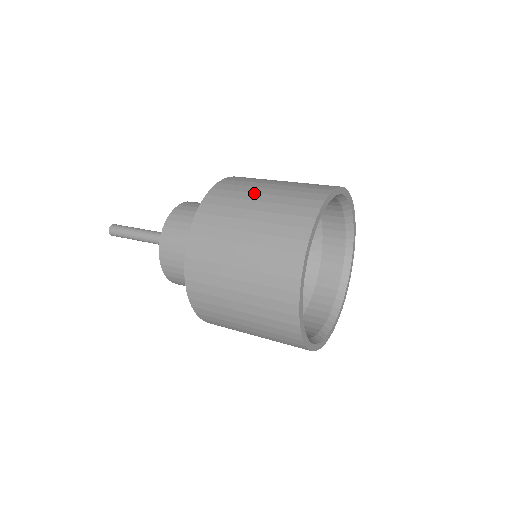
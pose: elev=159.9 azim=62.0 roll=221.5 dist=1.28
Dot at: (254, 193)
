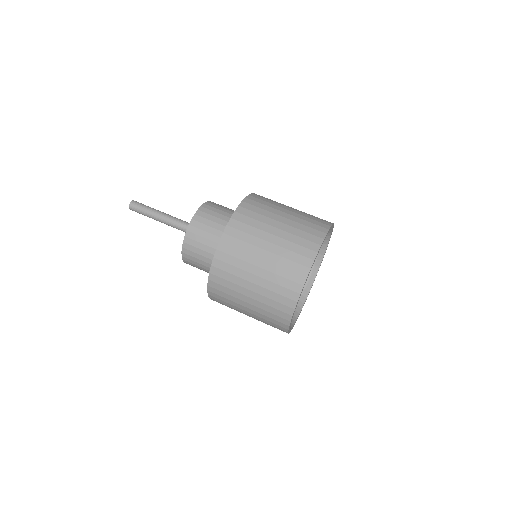
Dot at: (240, 305)
